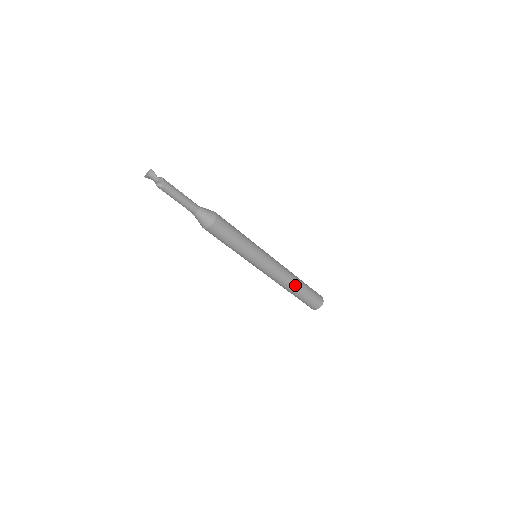
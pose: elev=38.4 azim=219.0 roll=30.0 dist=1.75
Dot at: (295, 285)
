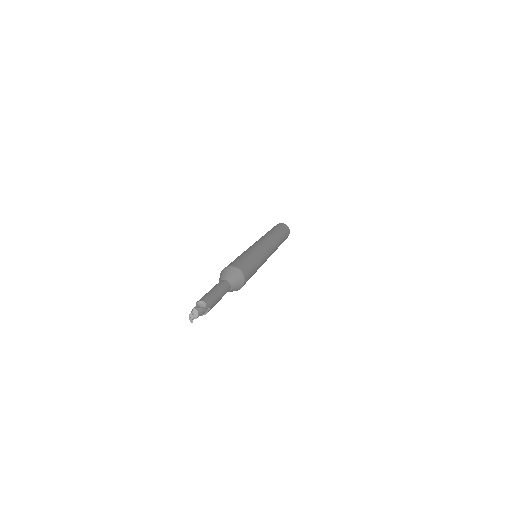
Dot at: (280, 240)
